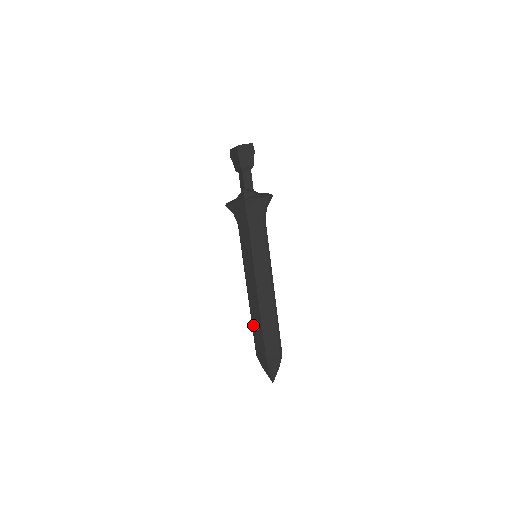
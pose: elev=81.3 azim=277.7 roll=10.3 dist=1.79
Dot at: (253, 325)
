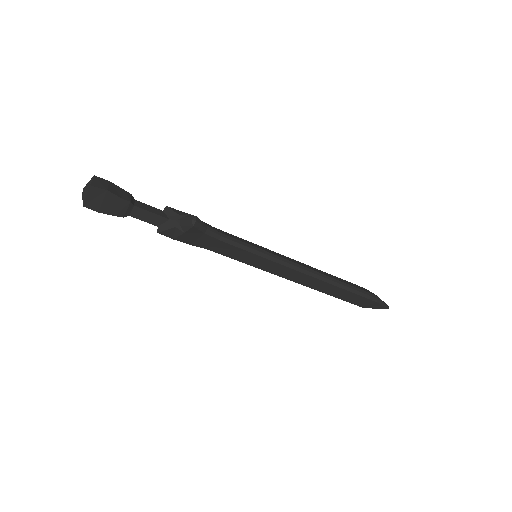
Dot at: occluded
